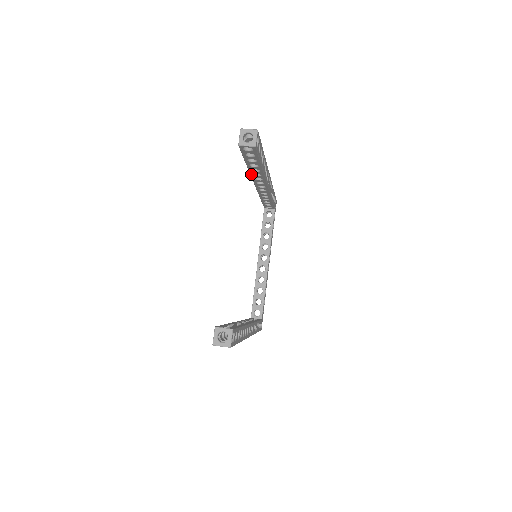
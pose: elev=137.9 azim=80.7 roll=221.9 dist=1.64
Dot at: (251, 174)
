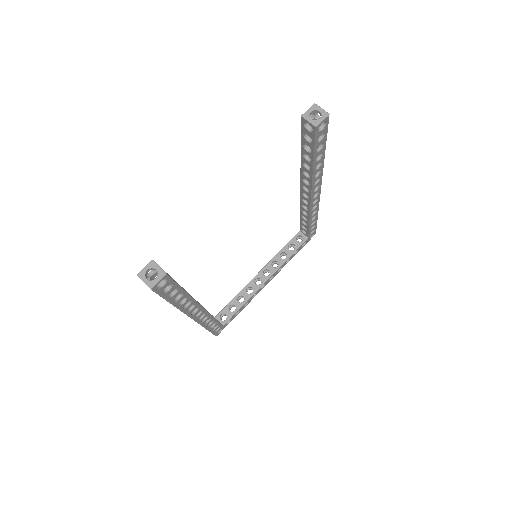
Dot at: (301, 170)
